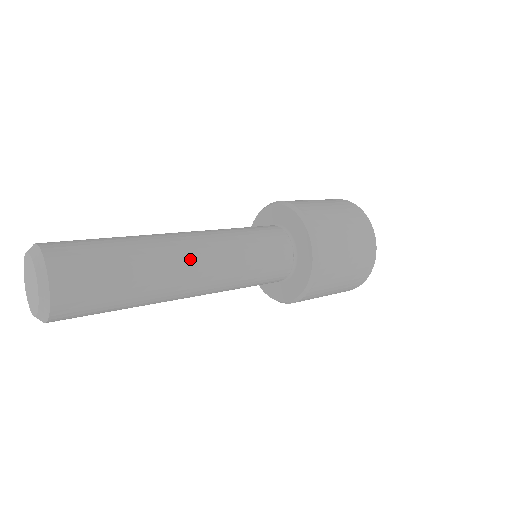
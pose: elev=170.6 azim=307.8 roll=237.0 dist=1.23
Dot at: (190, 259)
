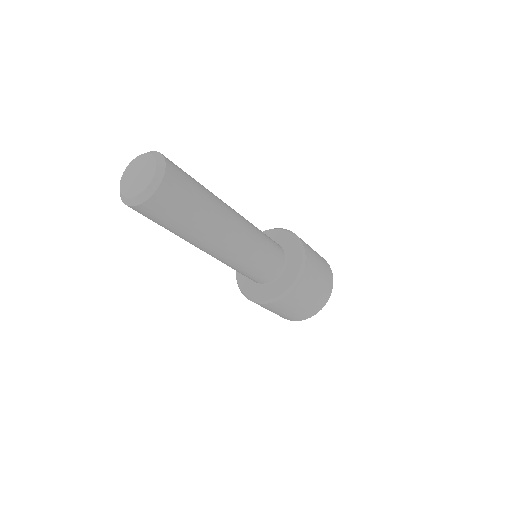
Dot at: (233, 229)
